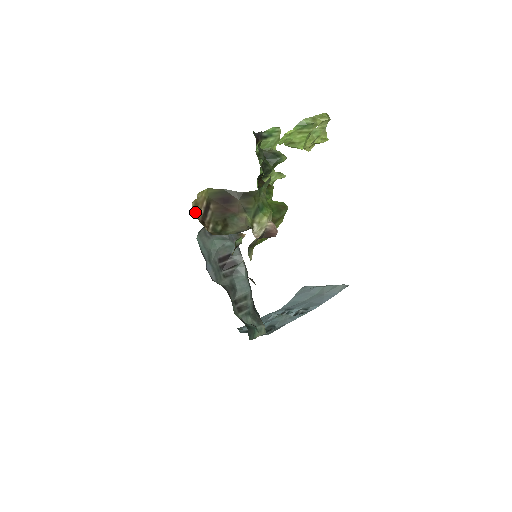
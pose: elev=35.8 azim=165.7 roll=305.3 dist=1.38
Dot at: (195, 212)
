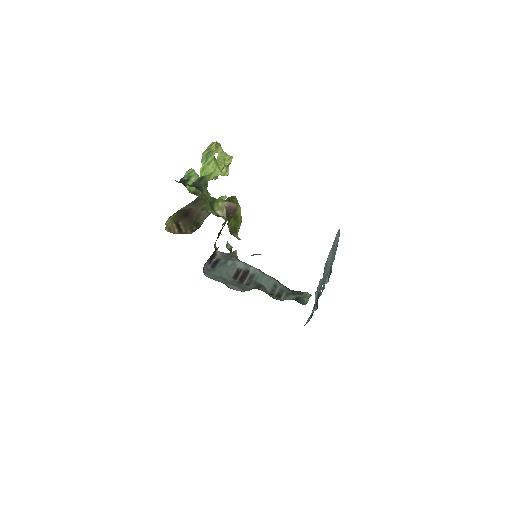
Dot at: occluded
